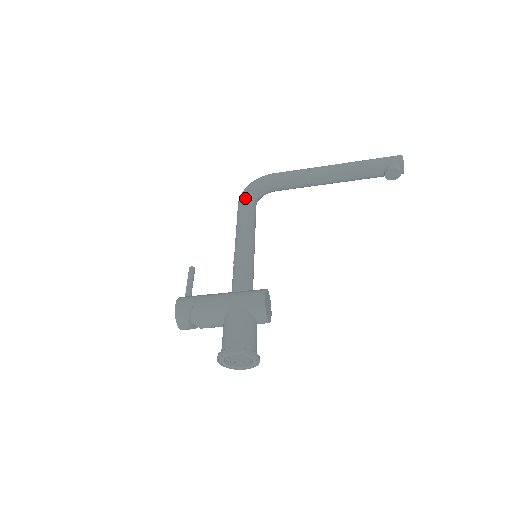
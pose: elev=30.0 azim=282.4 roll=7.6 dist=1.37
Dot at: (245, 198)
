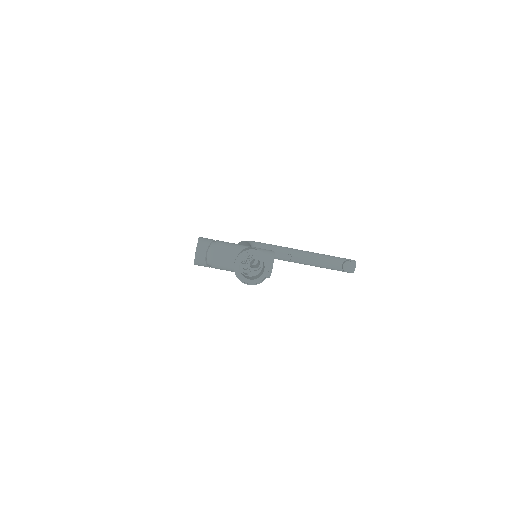
Dot at: (245, 241)
